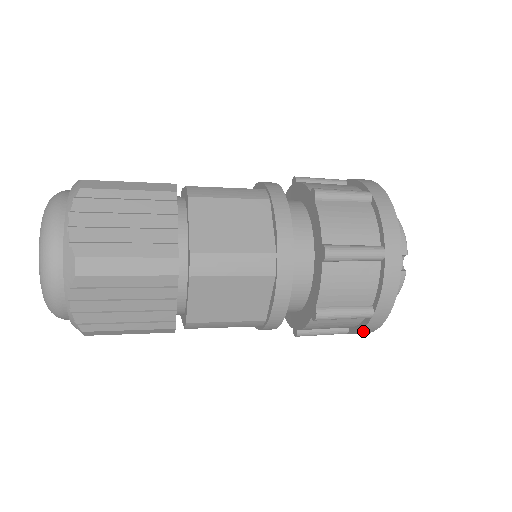
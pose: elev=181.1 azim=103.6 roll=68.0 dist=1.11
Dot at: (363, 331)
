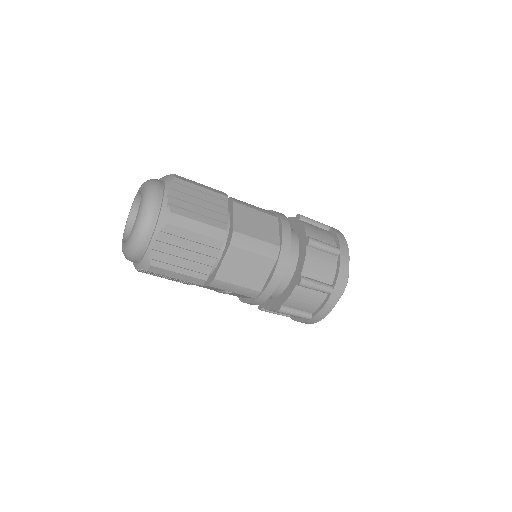
Dot at: (341, 273)
